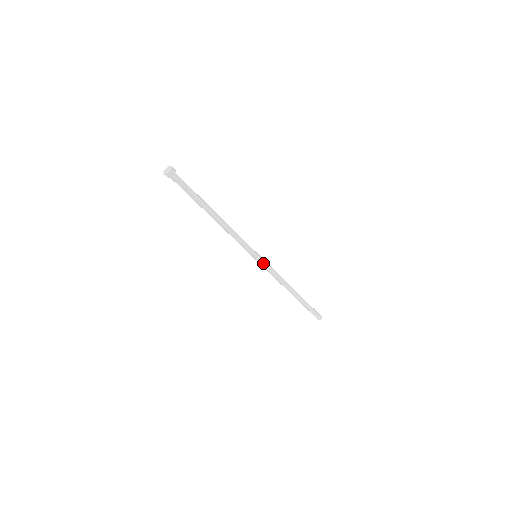
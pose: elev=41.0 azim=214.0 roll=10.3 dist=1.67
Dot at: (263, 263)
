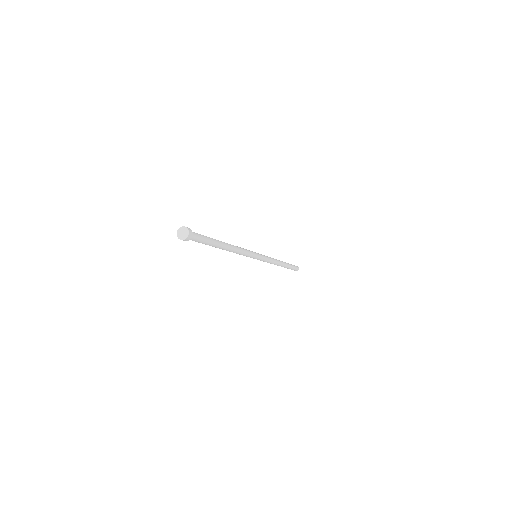
Dot at: (262, 259)
